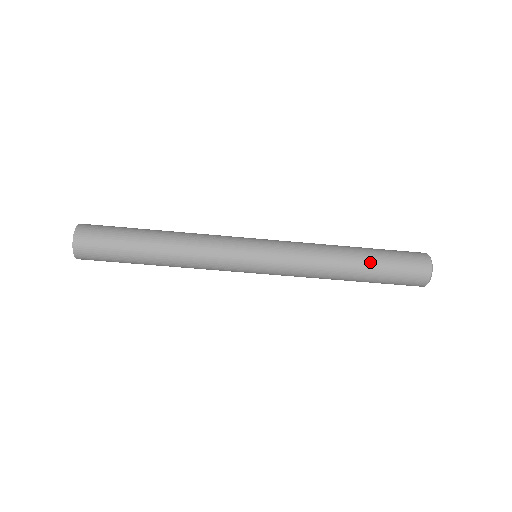
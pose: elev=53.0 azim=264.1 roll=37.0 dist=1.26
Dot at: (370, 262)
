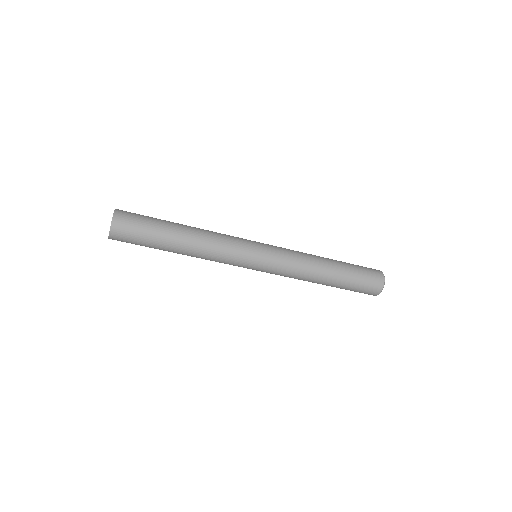
Dot at: (339, 282)
